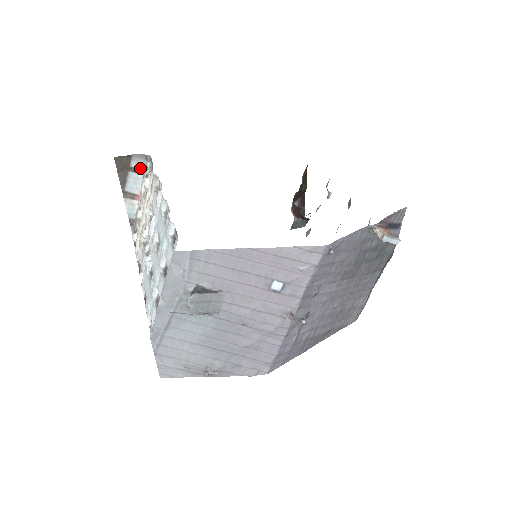
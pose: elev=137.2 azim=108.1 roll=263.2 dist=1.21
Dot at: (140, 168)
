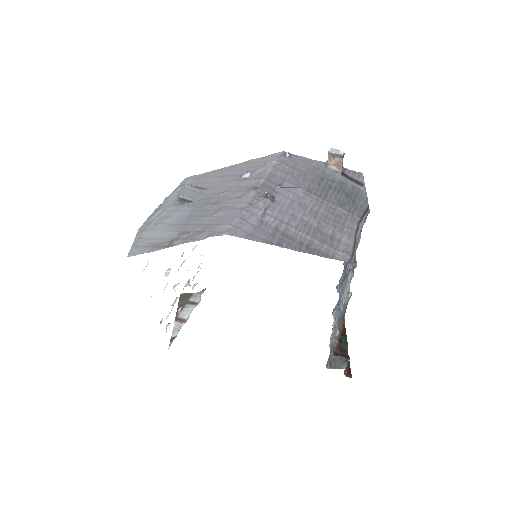
Dot at: (196, 301)
